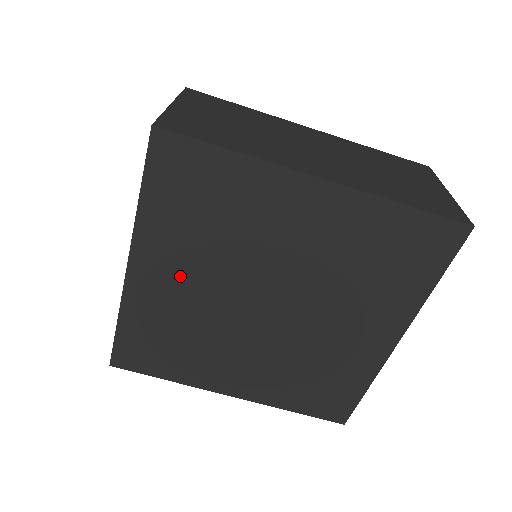
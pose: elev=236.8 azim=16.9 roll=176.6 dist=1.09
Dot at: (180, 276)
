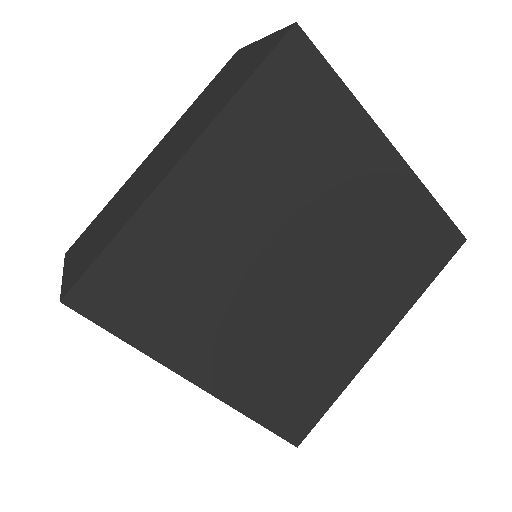
Dot at: (229, 339)
